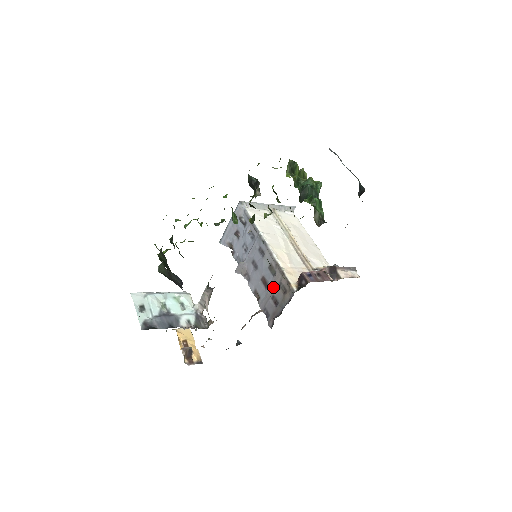
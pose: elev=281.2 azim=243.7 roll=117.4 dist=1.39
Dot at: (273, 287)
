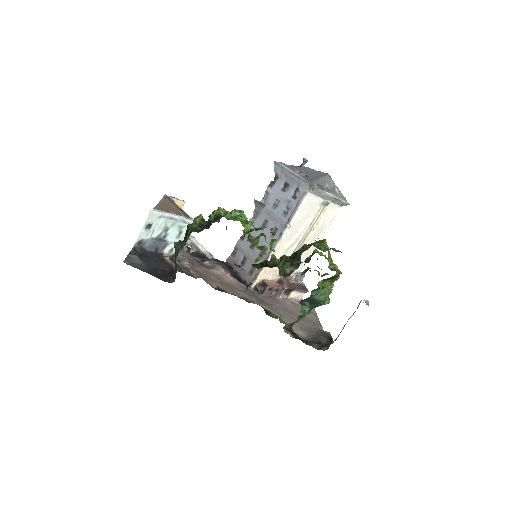
Dot at: (251, 257)
